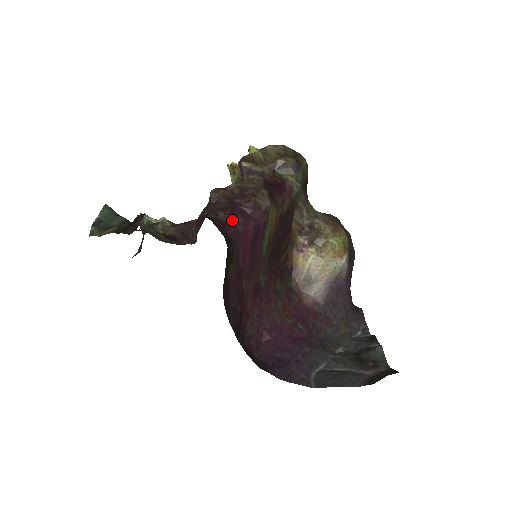
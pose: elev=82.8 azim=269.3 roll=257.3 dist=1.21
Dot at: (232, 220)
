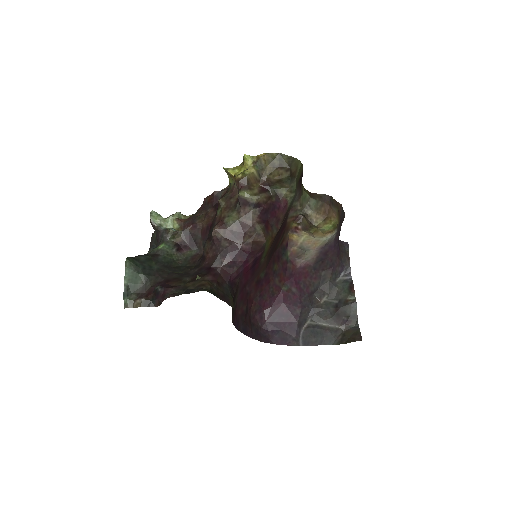
Dot at: (234, 265)
